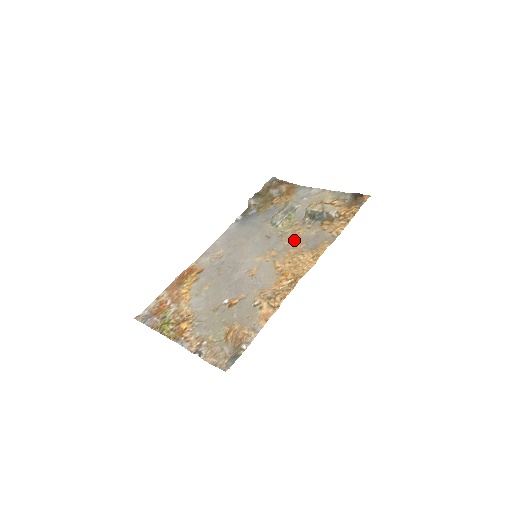
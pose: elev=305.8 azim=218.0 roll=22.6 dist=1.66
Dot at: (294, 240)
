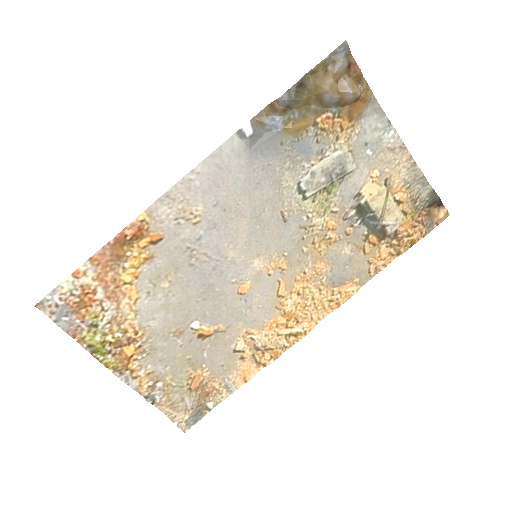
Dot at: (319, 249)
